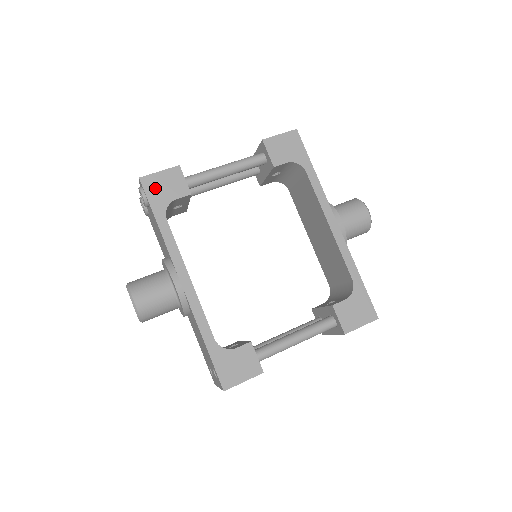
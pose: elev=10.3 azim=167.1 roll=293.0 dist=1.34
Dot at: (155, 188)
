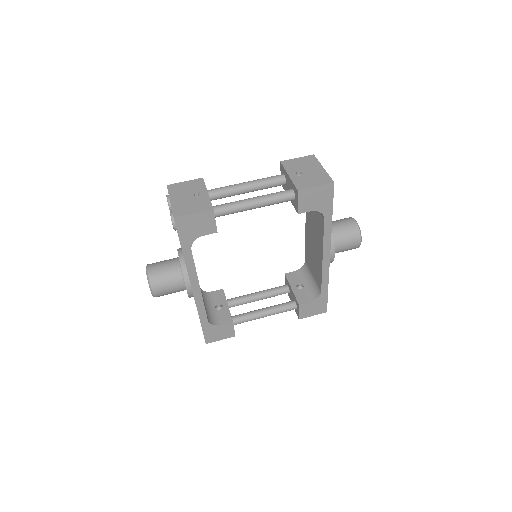
Dot at: (187, 227)
